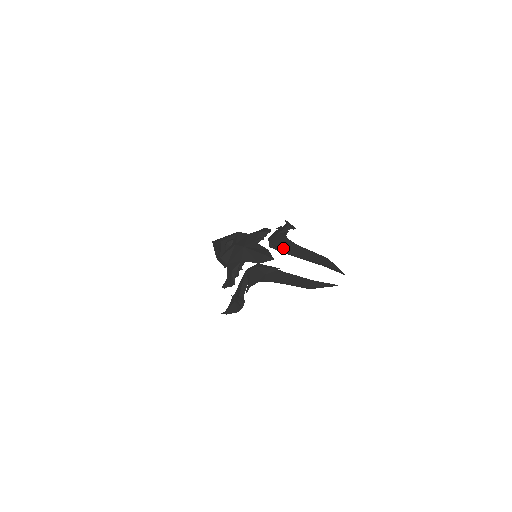
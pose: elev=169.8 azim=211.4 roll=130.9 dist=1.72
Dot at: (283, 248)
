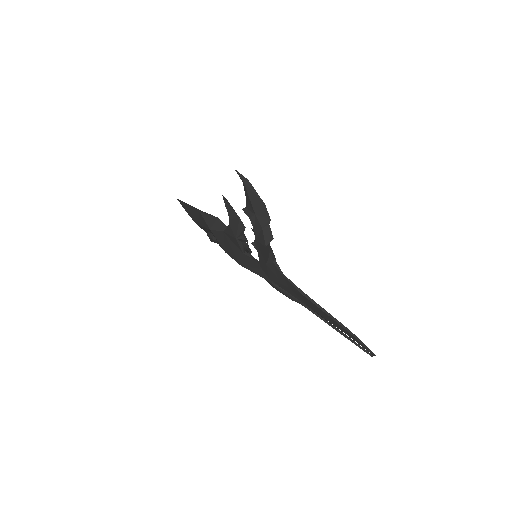
Dot at: (290, 293)
